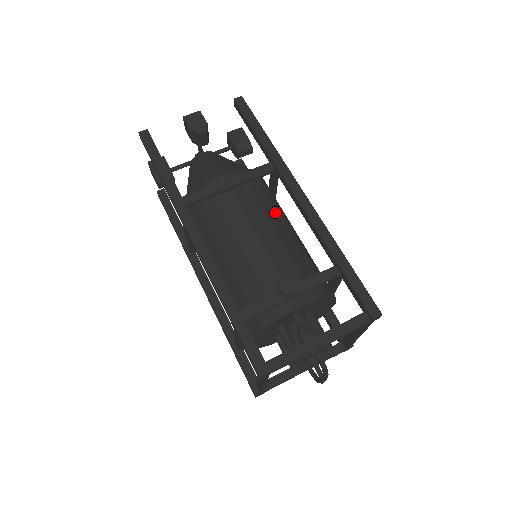
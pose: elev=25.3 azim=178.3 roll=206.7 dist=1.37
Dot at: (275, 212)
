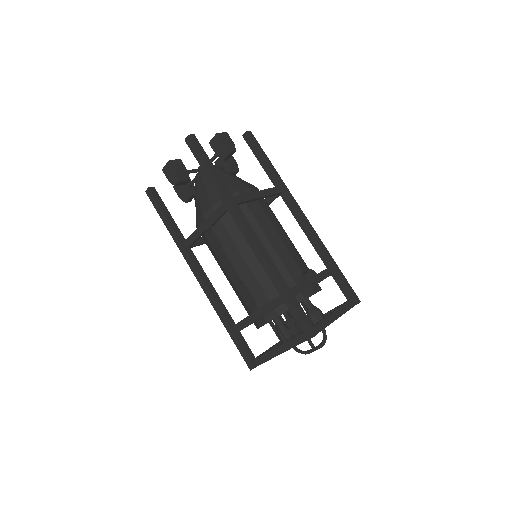
Dot at: (280, 224)
